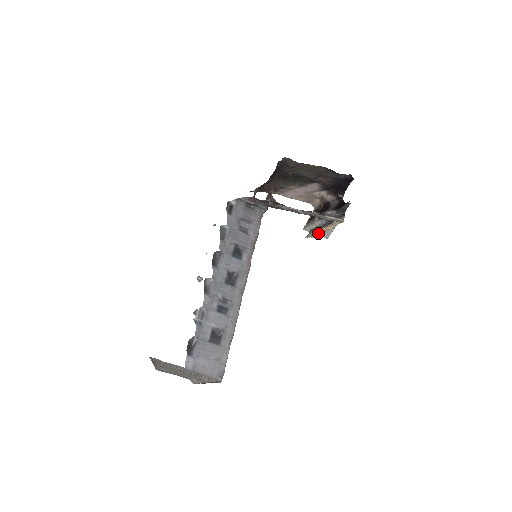
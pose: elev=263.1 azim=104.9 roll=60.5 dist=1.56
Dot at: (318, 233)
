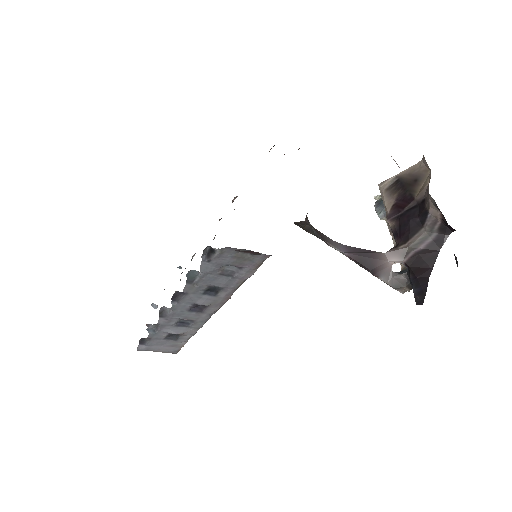
Dot at: occluded
